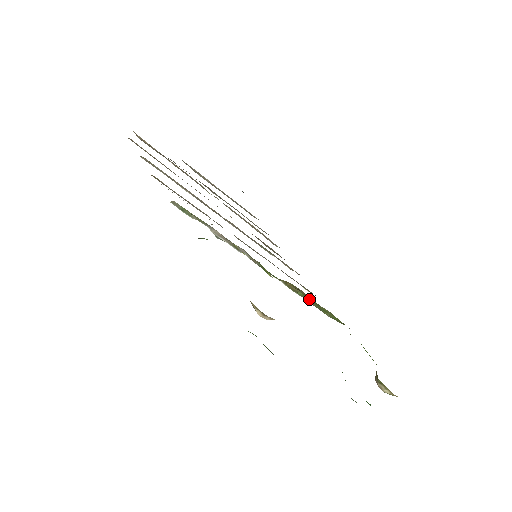
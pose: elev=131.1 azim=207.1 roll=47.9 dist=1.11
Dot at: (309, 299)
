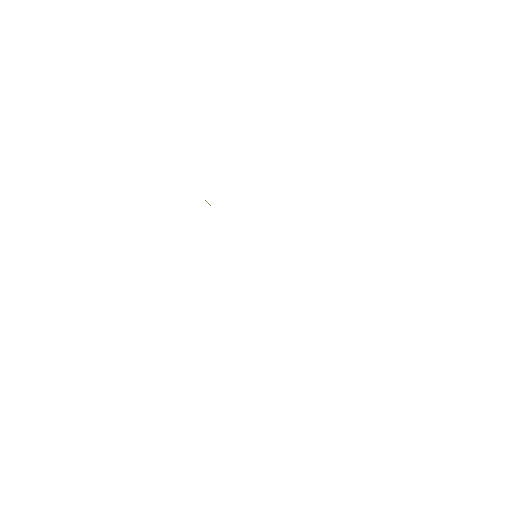
Dot at: occluded
